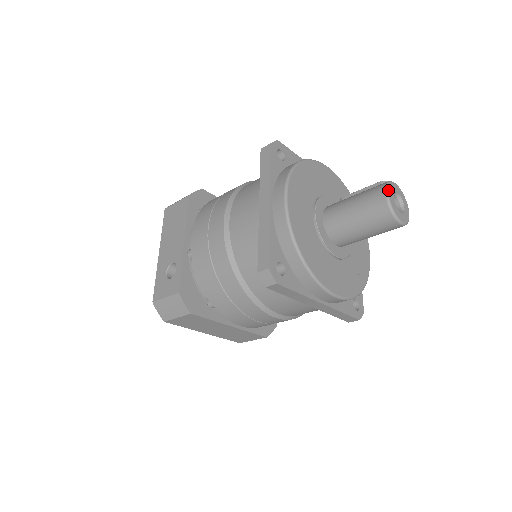
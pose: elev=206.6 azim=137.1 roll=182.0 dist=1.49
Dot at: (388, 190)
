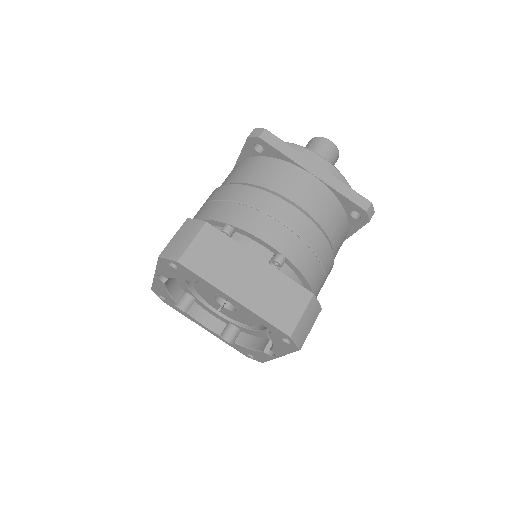
Dot at: occluded
